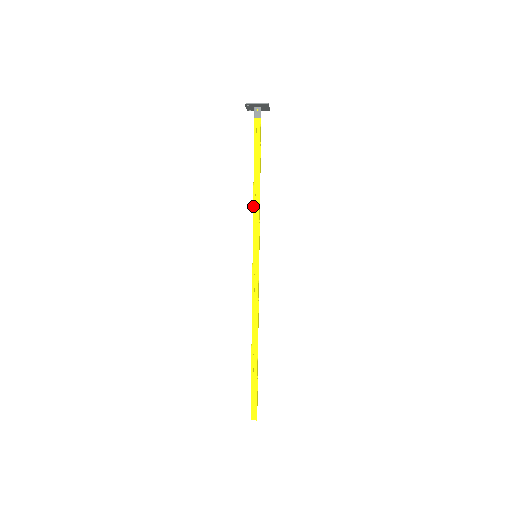
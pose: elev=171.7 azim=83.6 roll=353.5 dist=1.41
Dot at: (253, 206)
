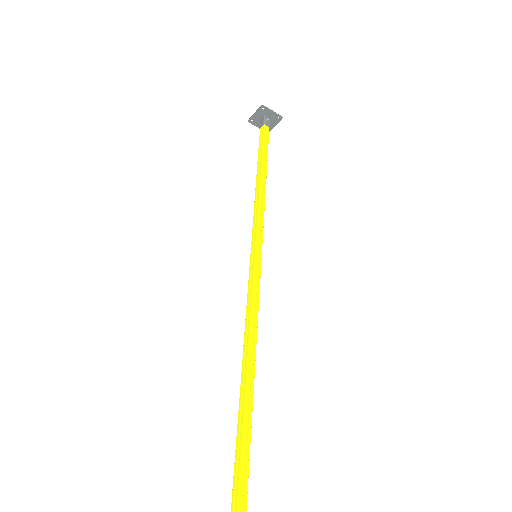
Dot at: (258, 199)
